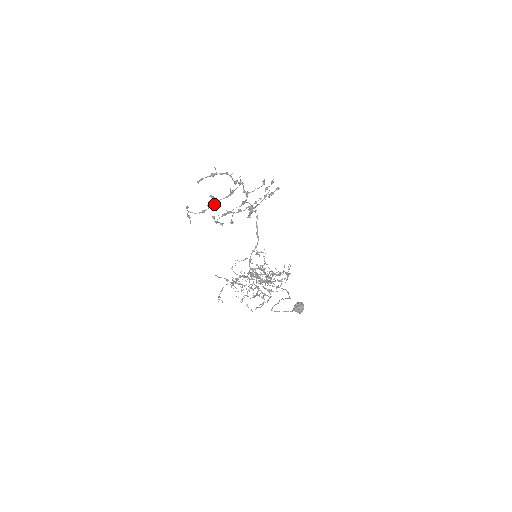
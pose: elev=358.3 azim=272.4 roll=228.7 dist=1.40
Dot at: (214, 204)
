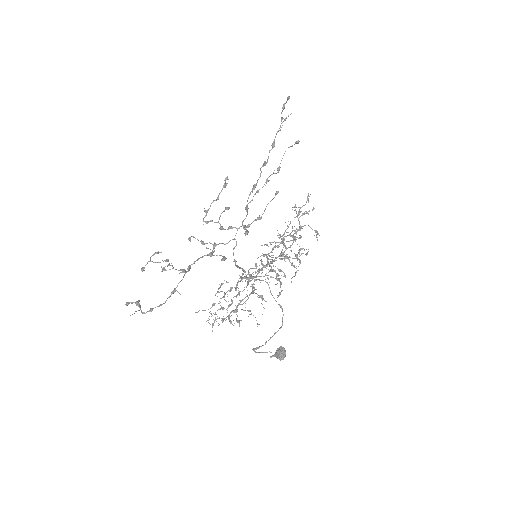
Dot at: (172, 266)
